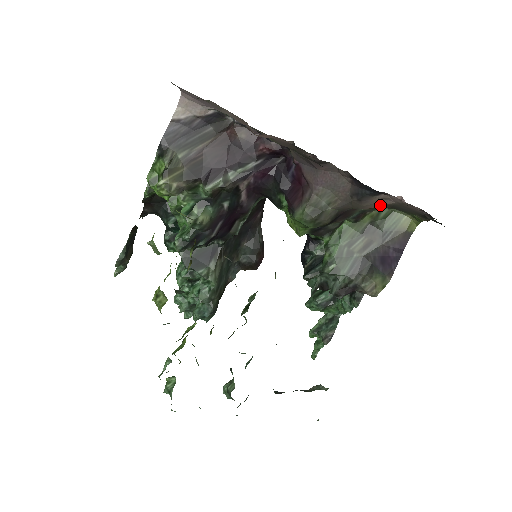
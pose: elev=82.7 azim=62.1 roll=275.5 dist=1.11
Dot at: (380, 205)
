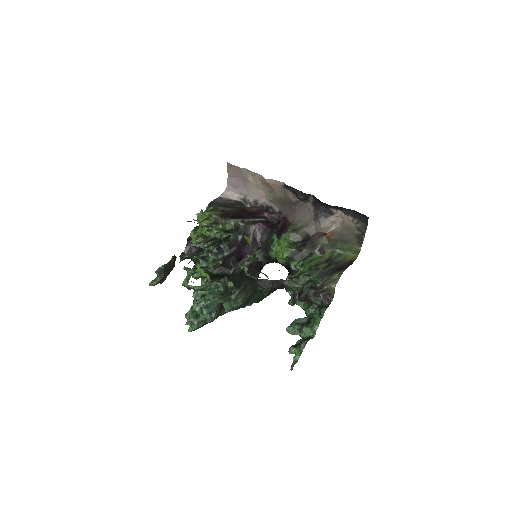
Dot at: (332, 230)
